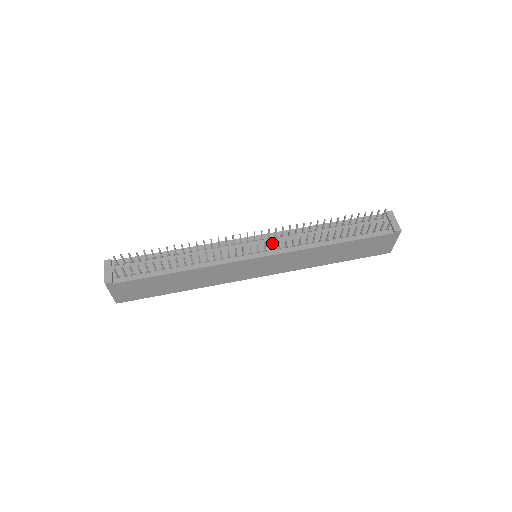
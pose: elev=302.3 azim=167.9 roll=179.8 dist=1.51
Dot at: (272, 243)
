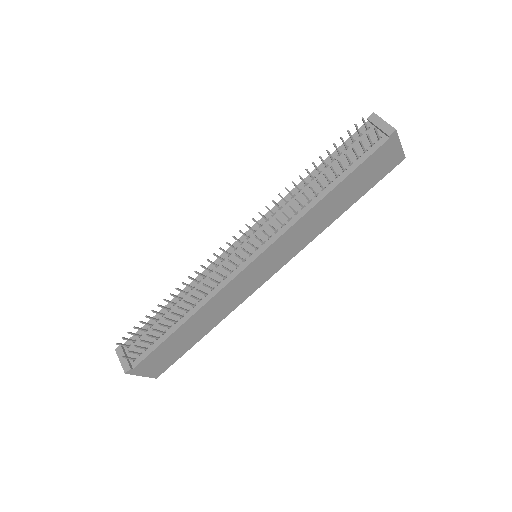
Dot at: (257, 238)
